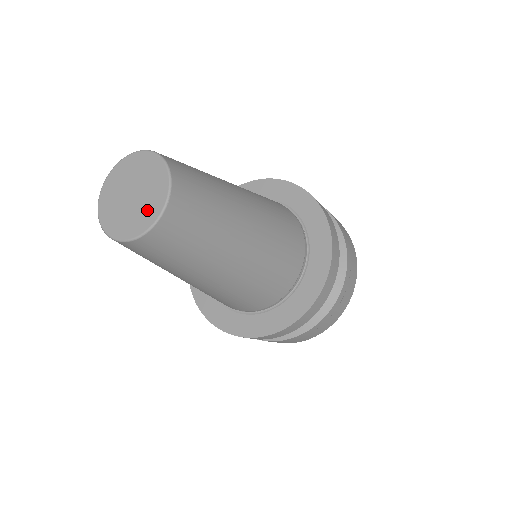
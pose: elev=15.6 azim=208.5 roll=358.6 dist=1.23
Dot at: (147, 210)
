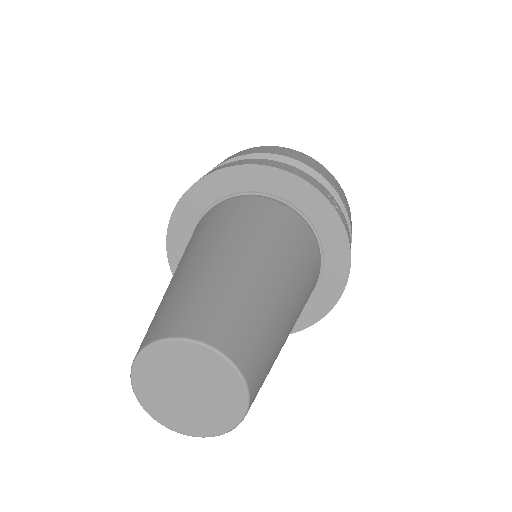
Dot at: (186, 420)
